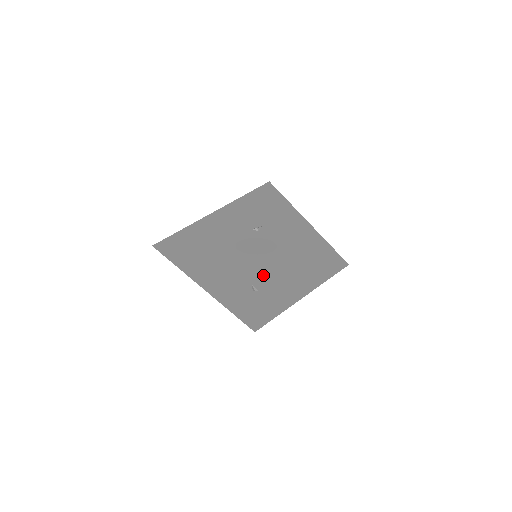
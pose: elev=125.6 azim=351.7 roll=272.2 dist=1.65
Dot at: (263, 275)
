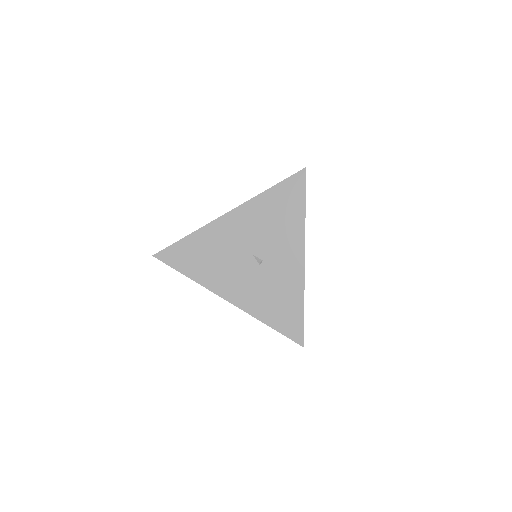
Dot at: (254, 232)
